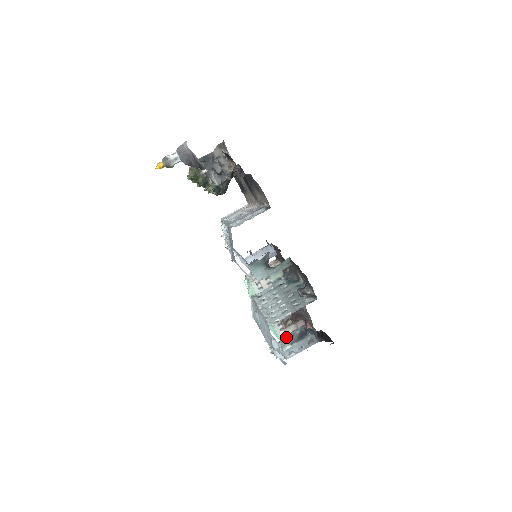
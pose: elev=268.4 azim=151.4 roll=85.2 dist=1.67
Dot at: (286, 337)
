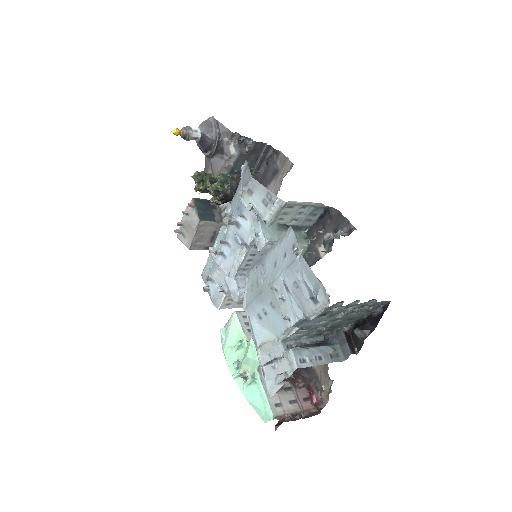
Dot at: (294, 342)
